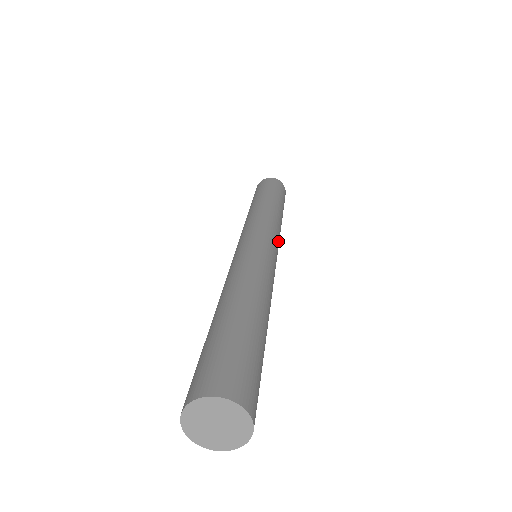
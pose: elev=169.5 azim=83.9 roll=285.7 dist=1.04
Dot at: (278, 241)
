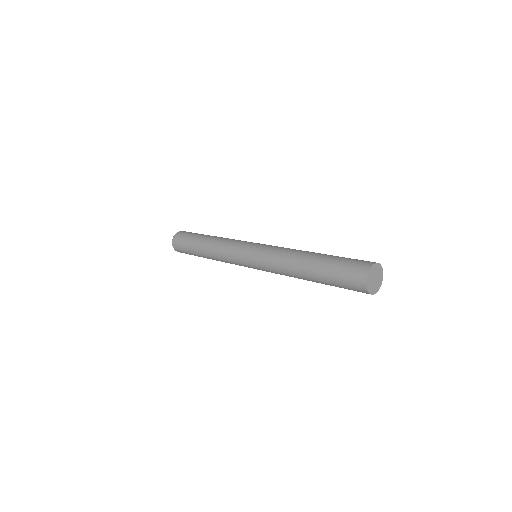
Dot at: occluded
